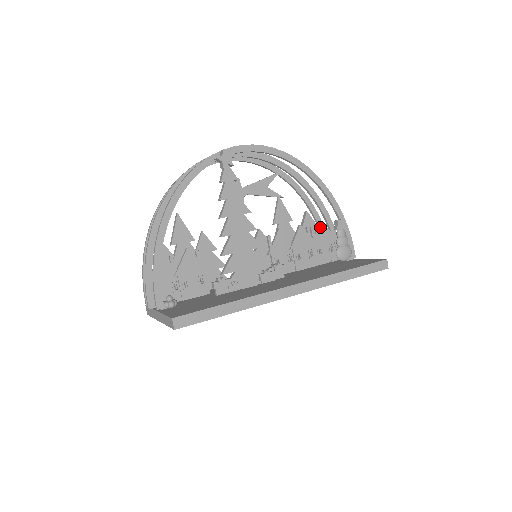
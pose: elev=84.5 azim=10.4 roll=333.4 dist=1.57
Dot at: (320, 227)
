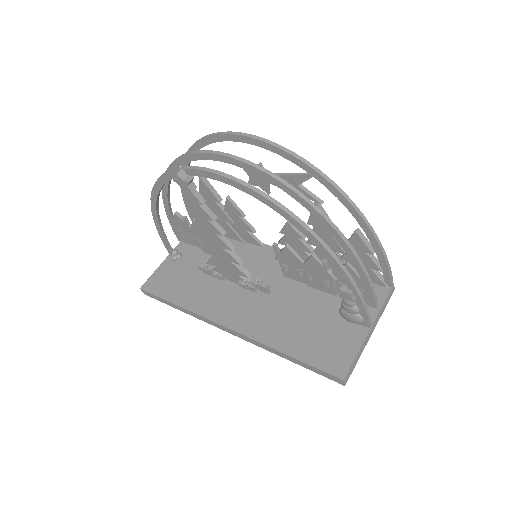
Dot at: occluded
